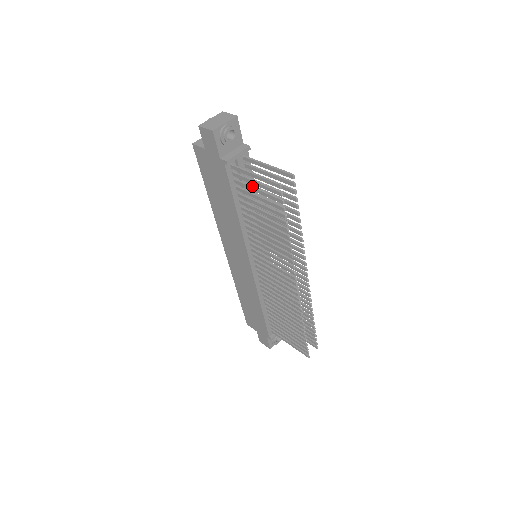
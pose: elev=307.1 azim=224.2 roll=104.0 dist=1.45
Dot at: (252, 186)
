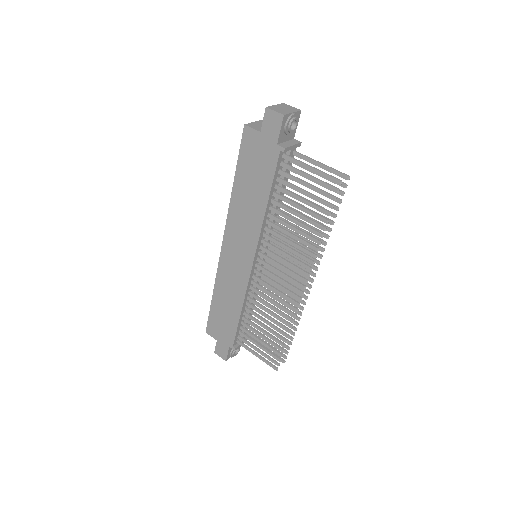
Dot at: (300, 179)
